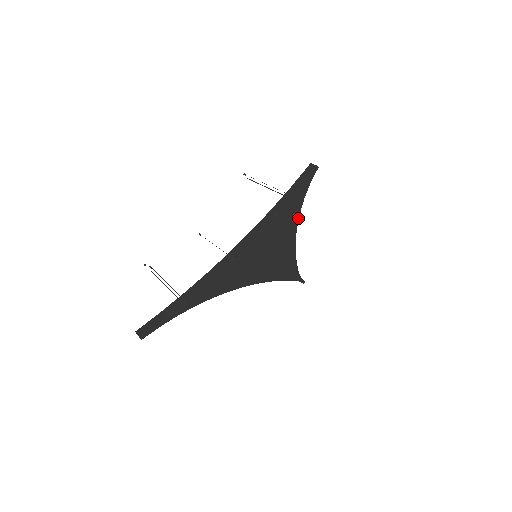
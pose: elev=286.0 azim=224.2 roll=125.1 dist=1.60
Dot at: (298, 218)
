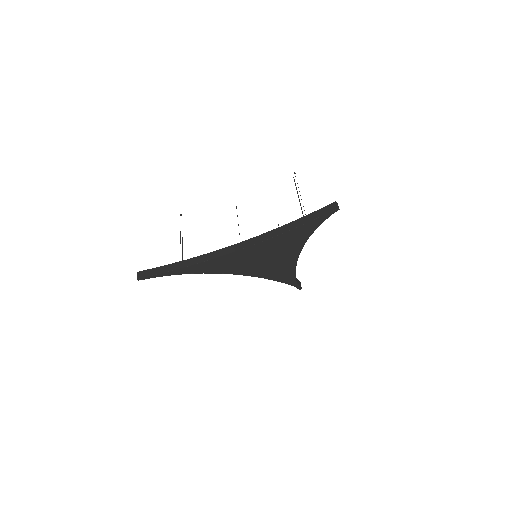
Dot at: (305, 242)
